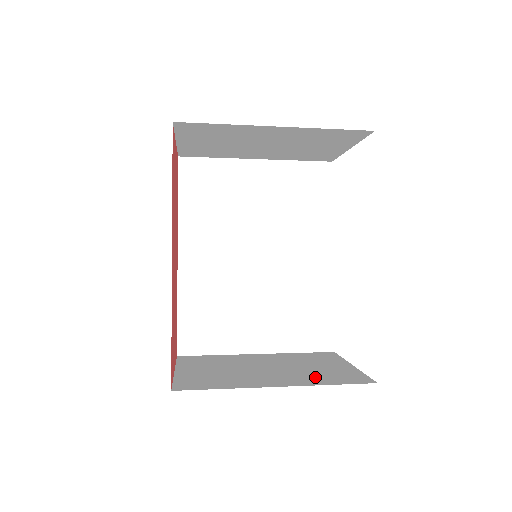
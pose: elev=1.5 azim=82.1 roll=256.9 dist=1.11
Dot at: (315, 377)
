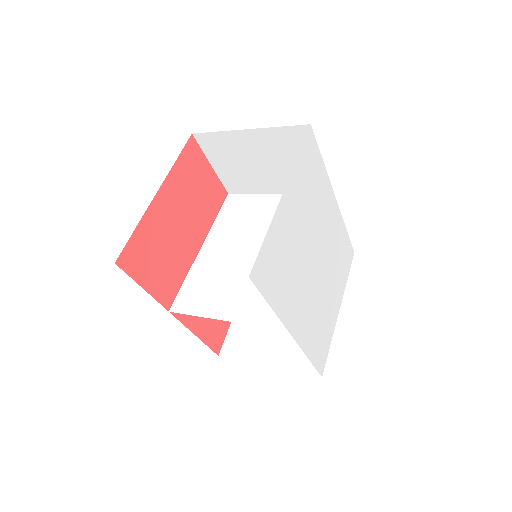
Dot at: occluded
